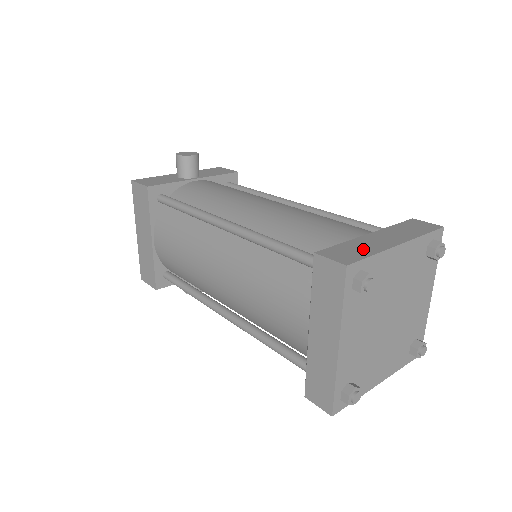
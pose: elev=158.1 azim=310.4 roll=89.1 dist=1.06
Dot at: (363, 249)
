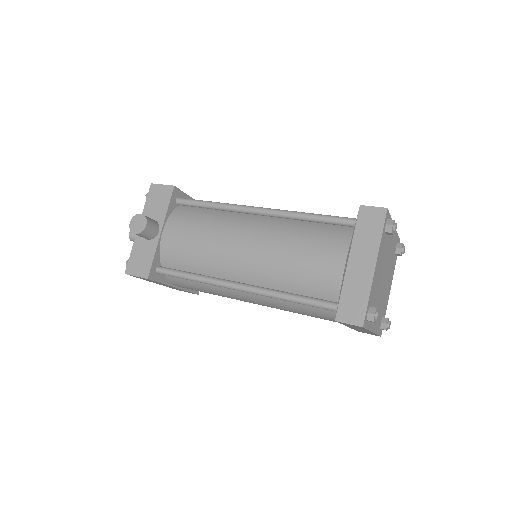
Dot at: (359, 294)
